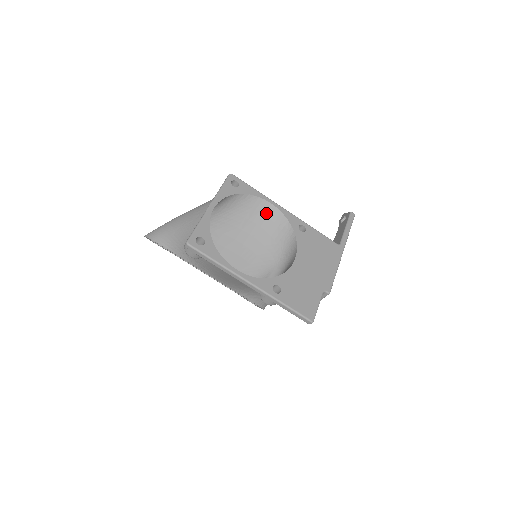
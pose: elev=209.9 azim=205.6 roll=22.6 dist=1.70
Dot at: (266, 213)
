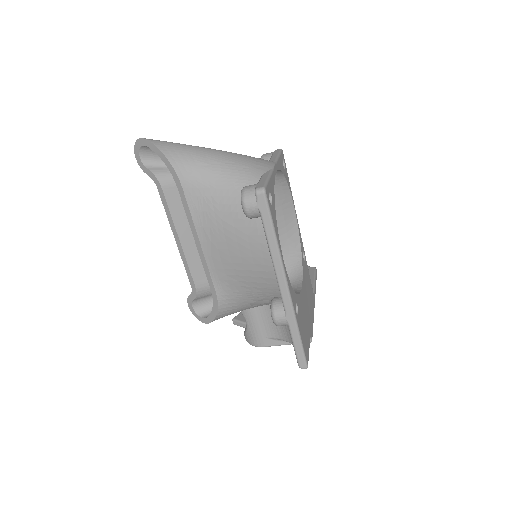
Dot at: (286, 216)
